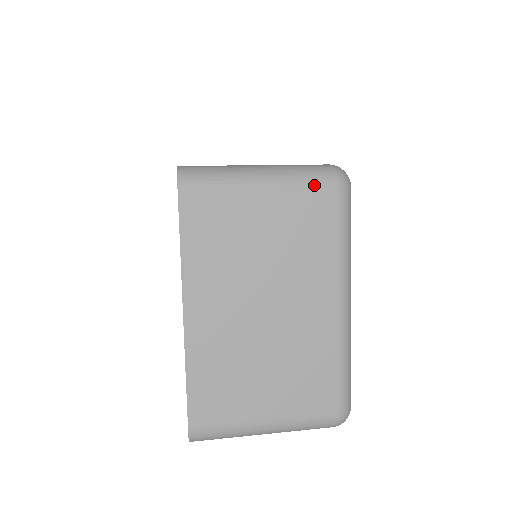
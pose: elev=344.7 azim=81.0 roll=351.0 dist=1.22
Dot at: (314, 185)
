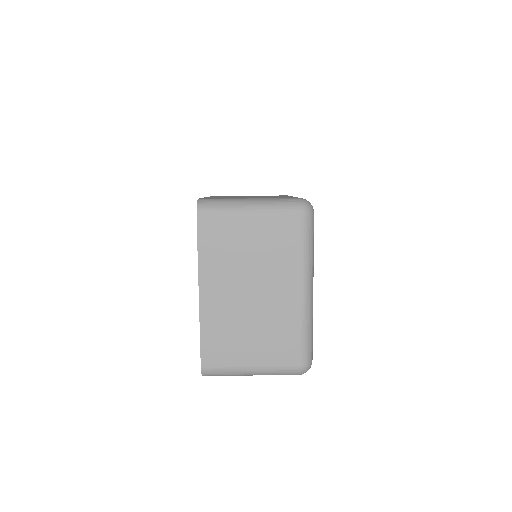
Dot at: (286, 213)
